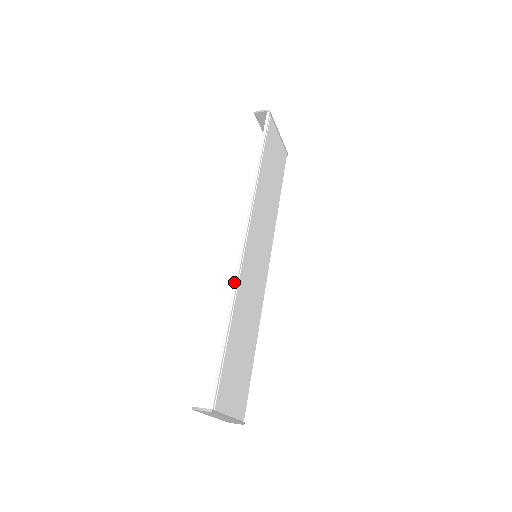
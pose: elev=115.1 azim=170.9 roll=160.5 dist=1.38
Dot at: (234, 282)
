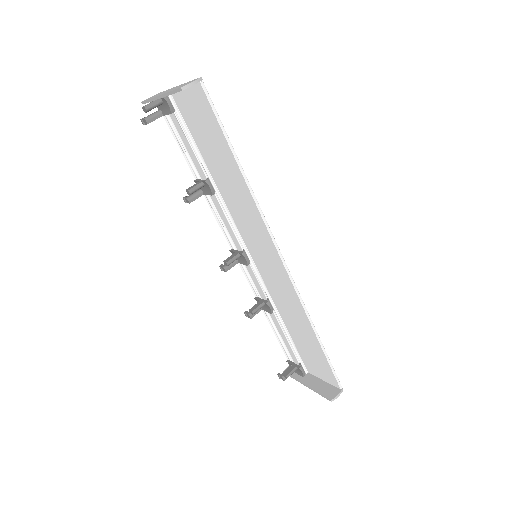
Dot at: (302, 305)
